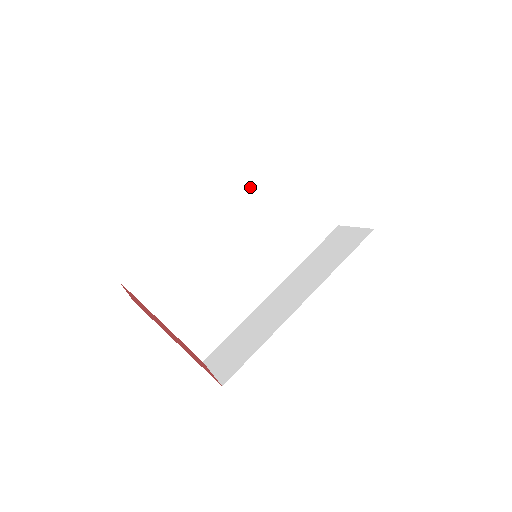
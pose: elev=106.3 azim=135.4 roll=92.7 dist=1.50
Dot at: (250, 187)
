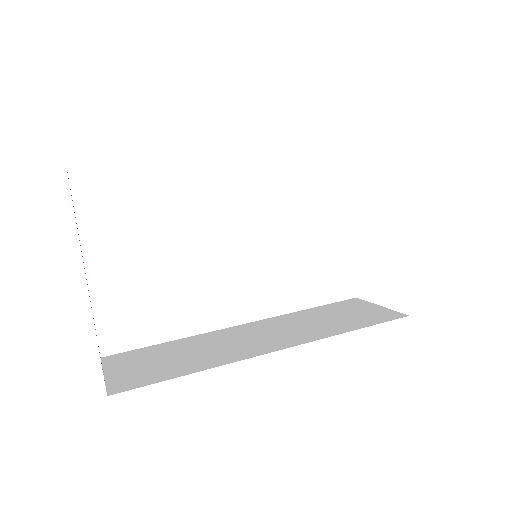
Dot at: (295, 177)
